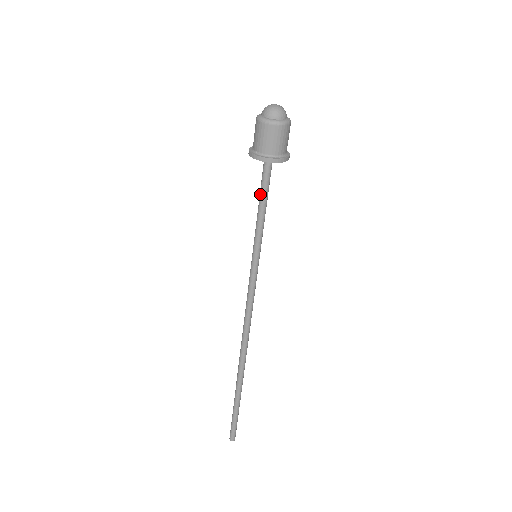
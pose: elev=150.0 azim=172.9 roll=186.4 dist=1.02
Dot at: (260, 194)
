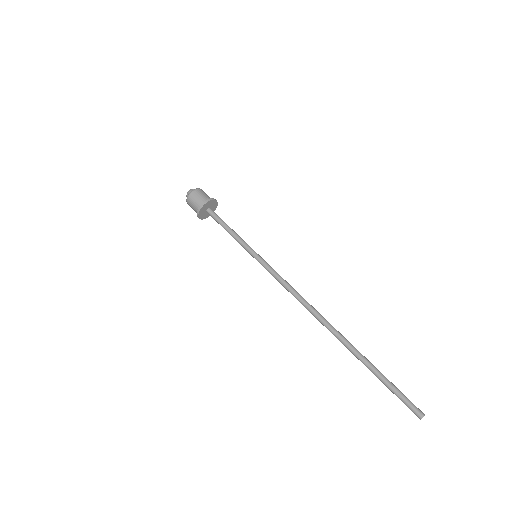
Dot at: occluded
